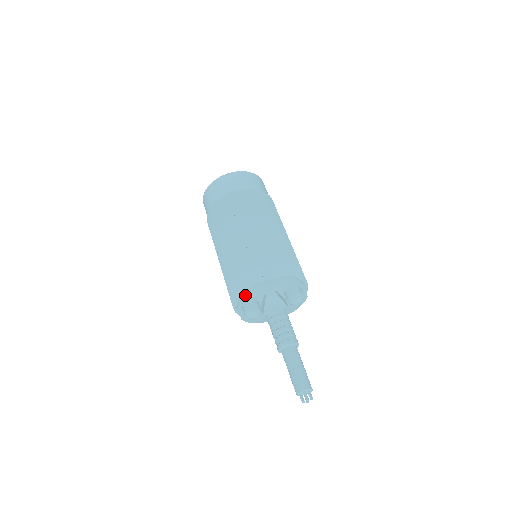
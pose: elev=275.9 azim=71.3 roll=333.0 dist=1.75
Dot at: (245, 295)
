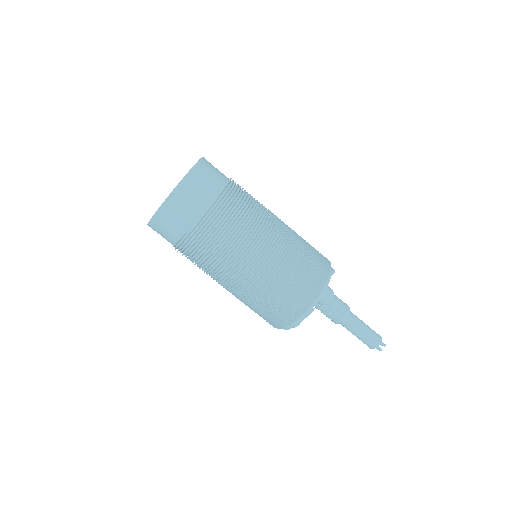
Dot at: occluded
